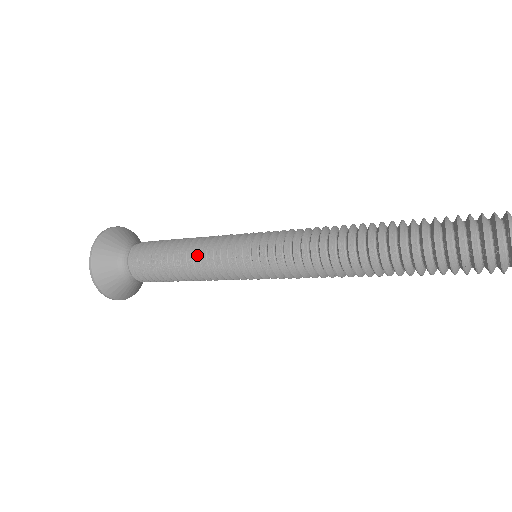
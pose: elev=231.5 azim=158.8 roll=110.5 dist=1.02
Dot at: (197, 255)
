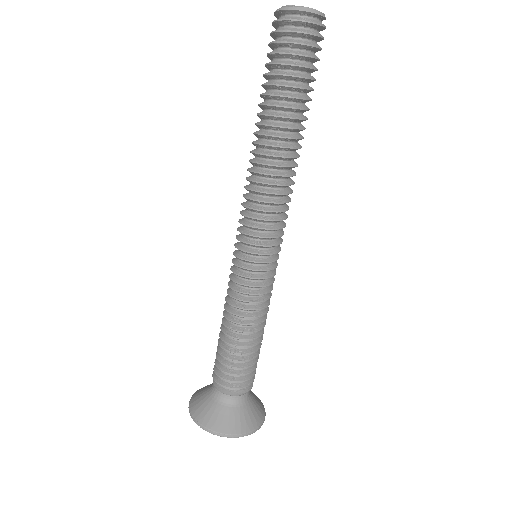
Dot at: (232, 310)
